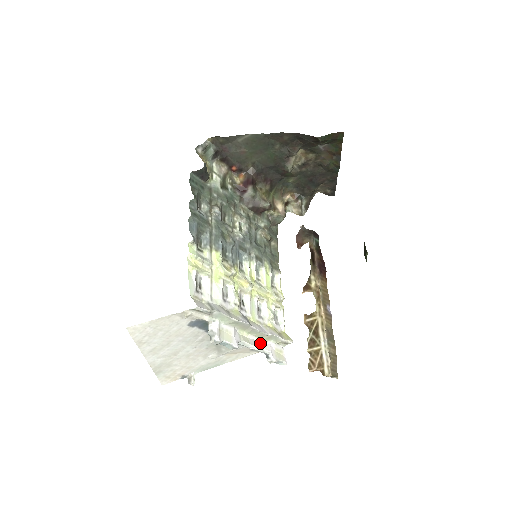
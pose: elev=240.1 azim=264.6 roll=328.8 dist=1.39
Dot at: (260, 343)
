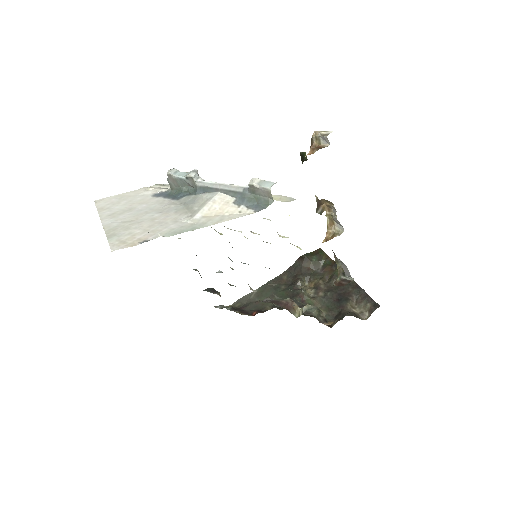
Dot at: occluded
